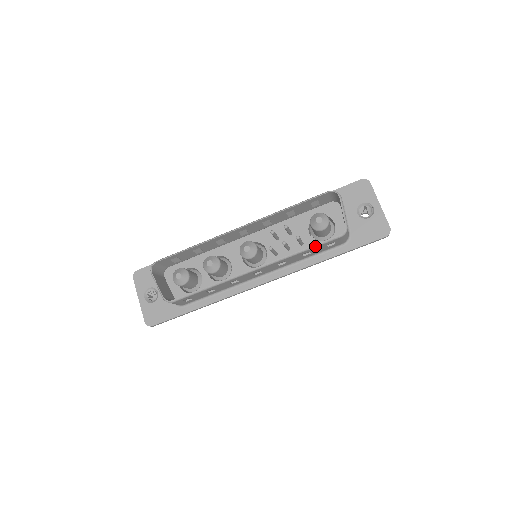
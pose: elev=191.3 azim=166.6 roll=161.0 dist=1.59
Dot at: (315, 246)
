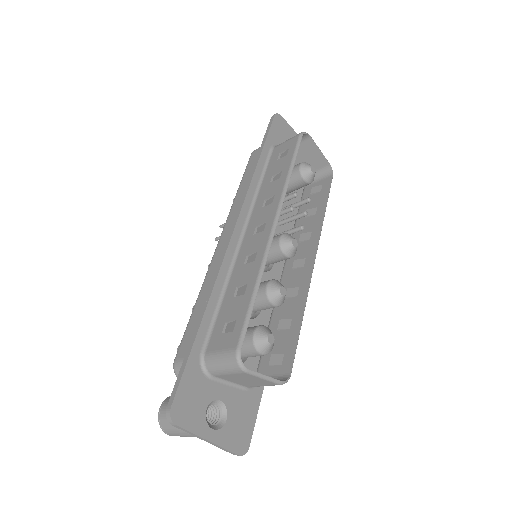
Dot at: occluded
